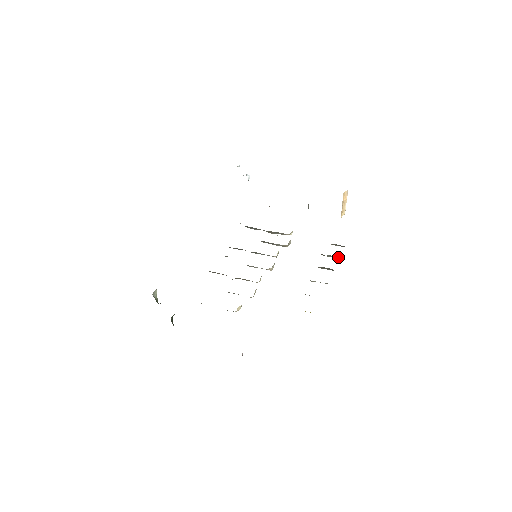
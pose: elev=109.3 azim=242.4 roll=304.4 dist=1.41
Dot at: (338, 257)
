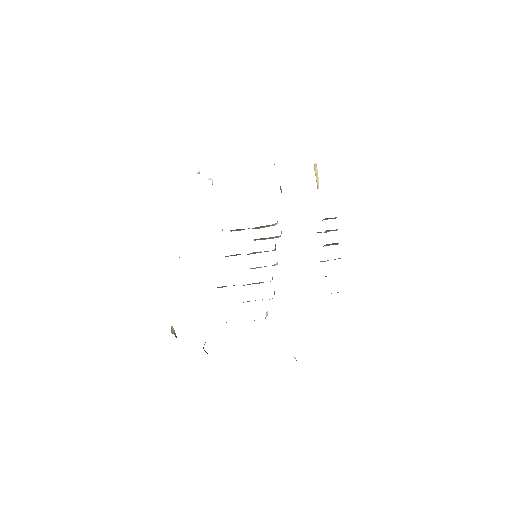
Dot at: occluded
